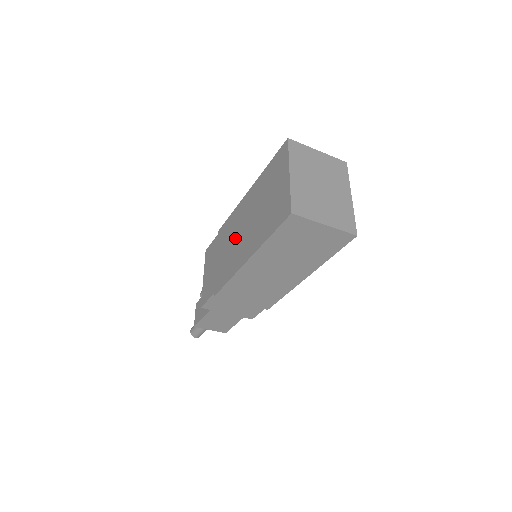
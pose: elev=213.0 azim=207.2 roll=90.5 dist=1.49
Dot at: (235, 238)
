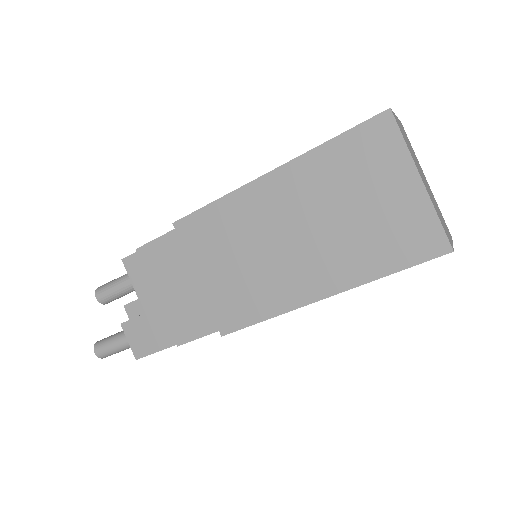
Dot at: (257, 251)
